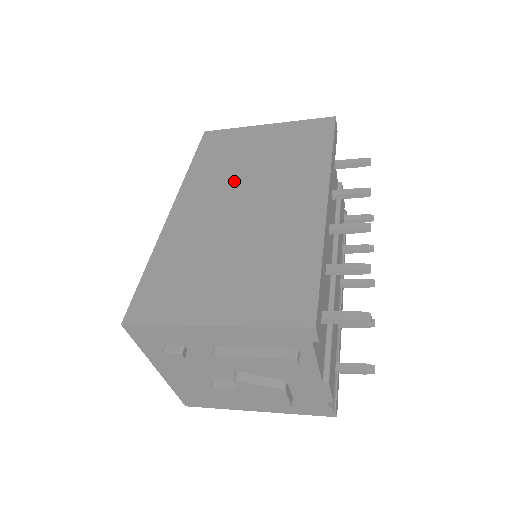
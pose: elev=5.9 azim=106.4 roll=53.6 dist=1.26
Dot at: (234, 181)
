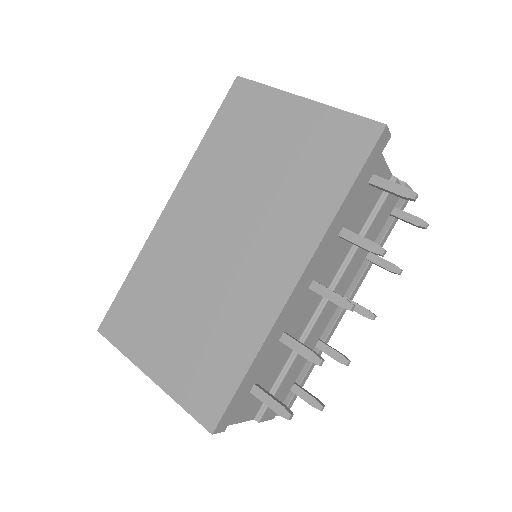
Dot at: (230, 194)
